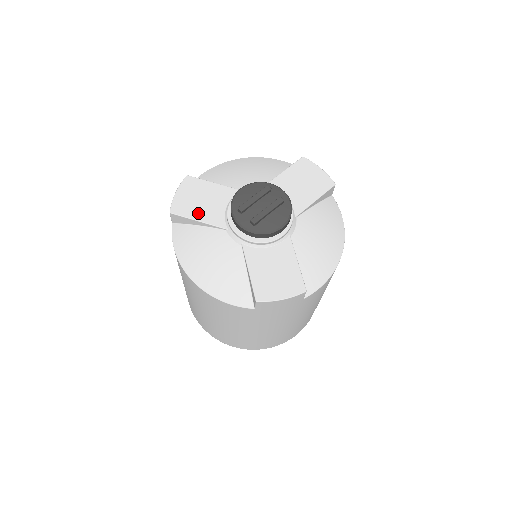
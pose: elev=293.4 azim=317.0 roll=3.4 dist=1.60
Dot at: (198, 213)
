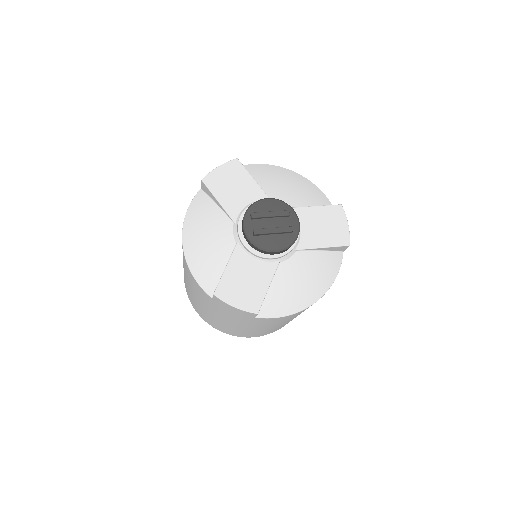
Dot at: (223, 195)
